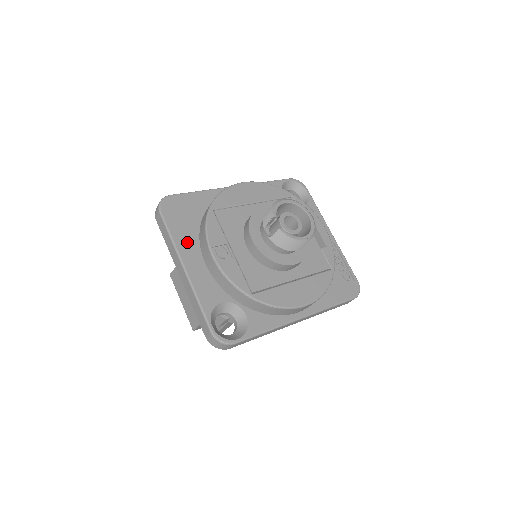
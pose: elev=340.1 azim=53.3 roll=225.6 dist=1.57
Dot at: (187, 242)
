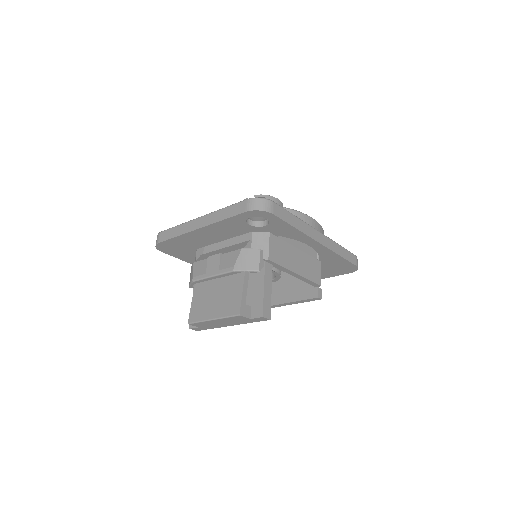
Dot at: occluded
